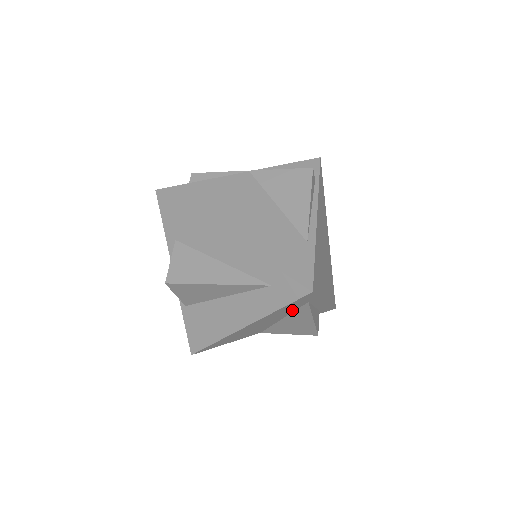
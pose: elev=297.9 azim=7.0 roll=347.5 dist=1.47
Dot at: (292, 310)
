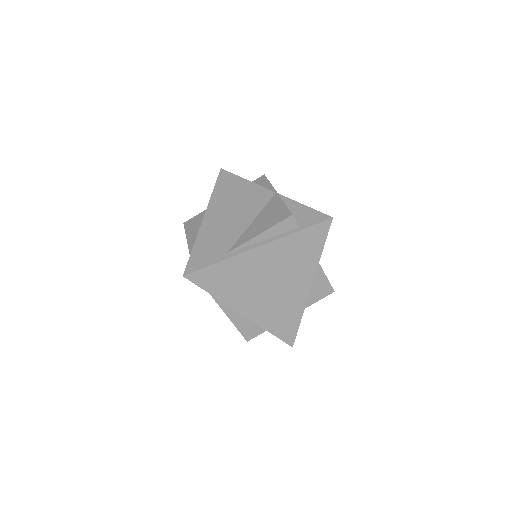
Dot at: occluded
